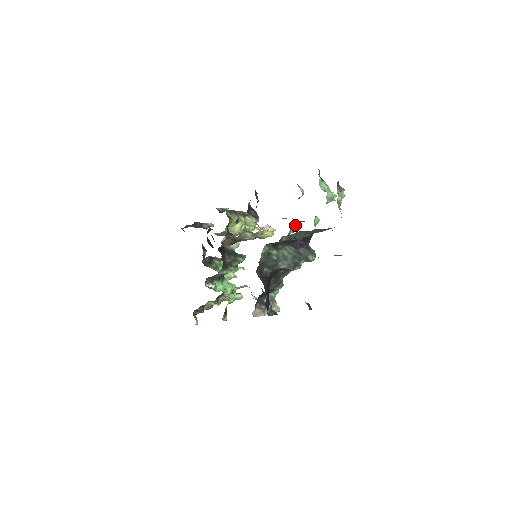
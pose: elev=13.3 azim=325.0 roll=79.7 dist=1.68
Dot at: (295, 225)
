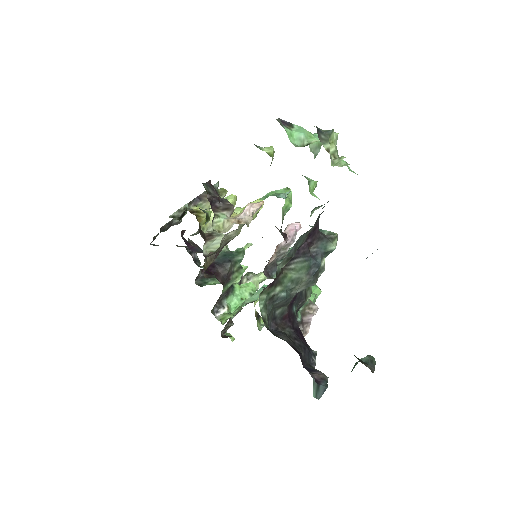
Dot at: (285, 201)
